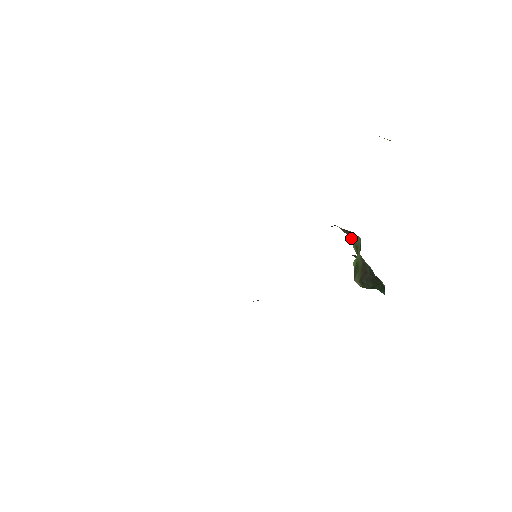
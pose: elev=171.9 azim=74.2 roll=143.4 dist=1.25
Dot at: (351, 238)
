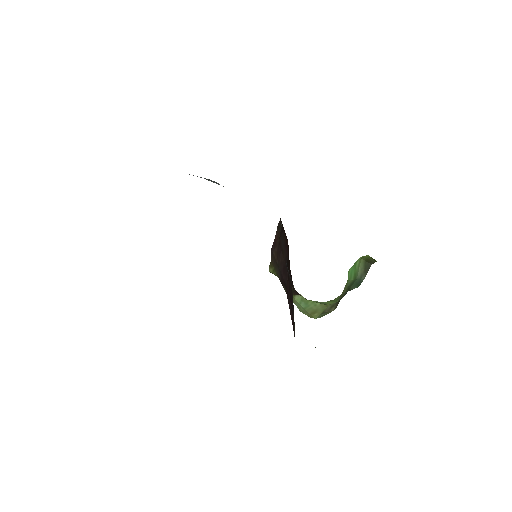
Dot at: occluded
